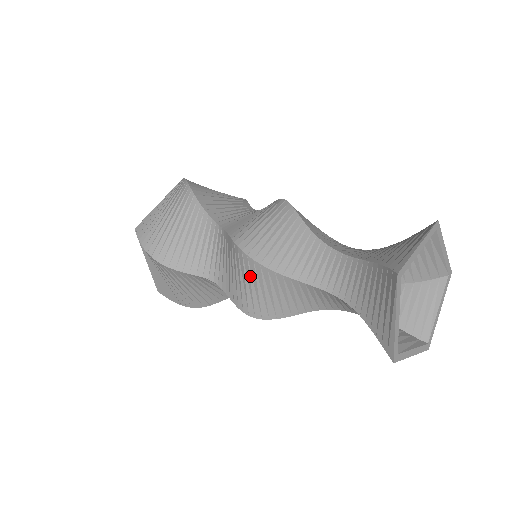
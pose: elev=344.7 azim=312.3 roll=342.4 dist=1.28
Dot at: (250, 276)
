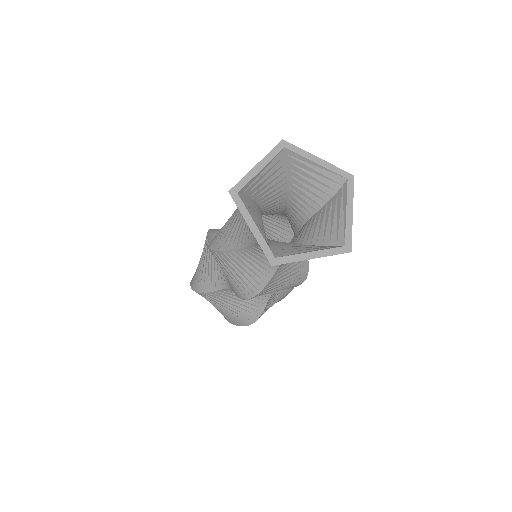
Dot at: (232, 215)
